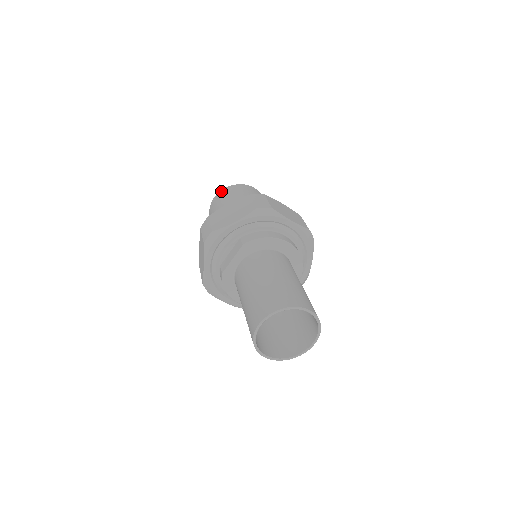
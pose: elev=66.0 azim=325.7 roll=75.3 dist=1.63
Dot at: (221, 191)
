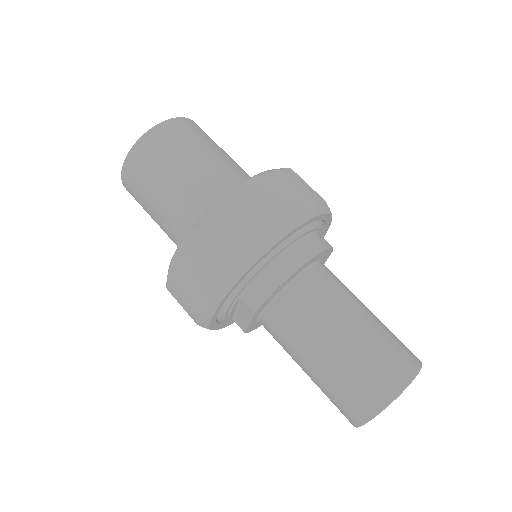
Dot at: (124, 168)
